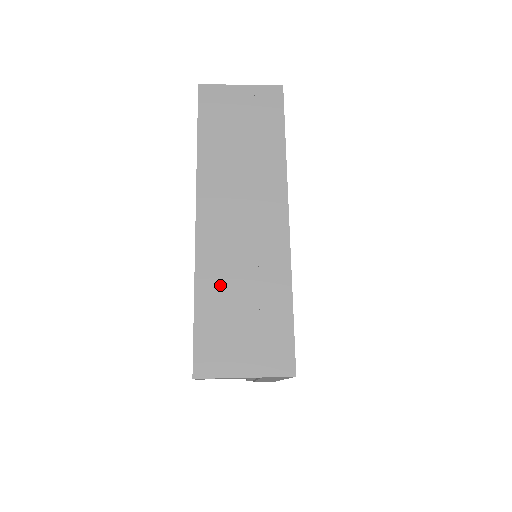
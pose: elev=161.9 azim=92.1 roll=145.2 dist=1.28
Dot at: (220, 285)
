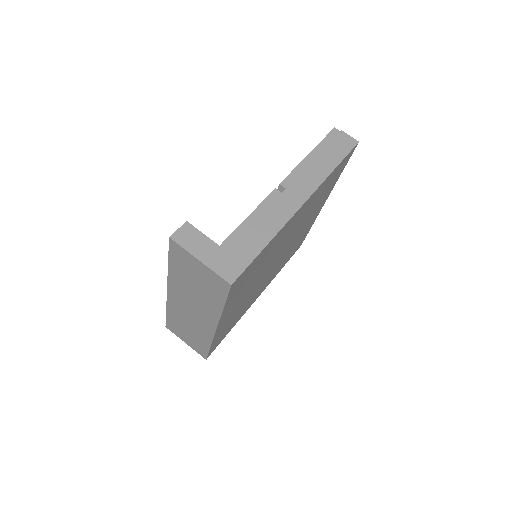
Dot at: (178, 318)
